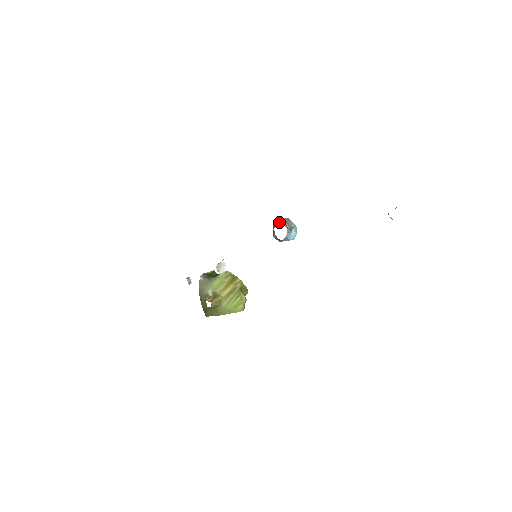
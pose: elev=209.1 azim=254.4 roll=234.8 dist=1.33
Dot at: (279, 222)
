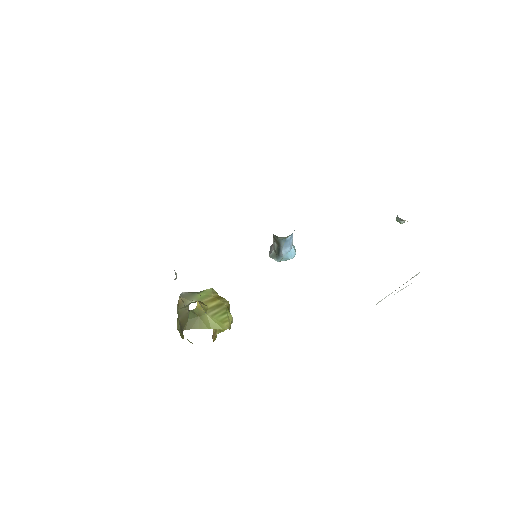
Dot at: occluded
